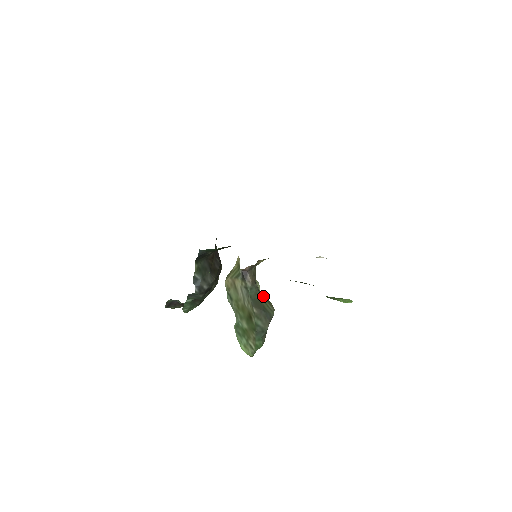
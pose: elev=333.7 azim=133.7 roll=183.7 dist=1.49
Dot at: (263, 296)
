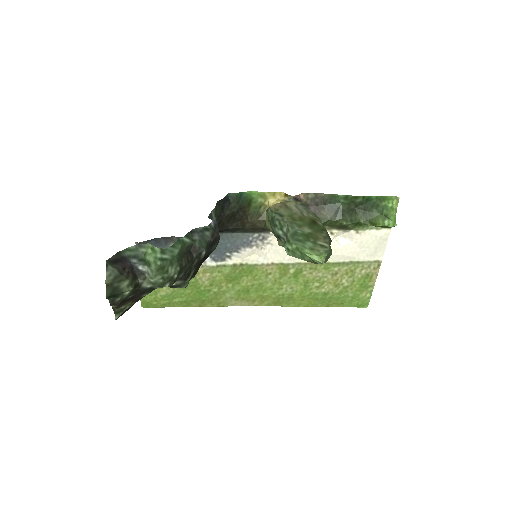
Dot at: occluded
